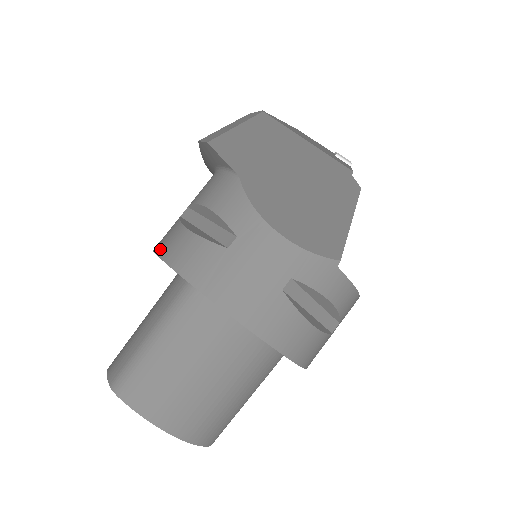
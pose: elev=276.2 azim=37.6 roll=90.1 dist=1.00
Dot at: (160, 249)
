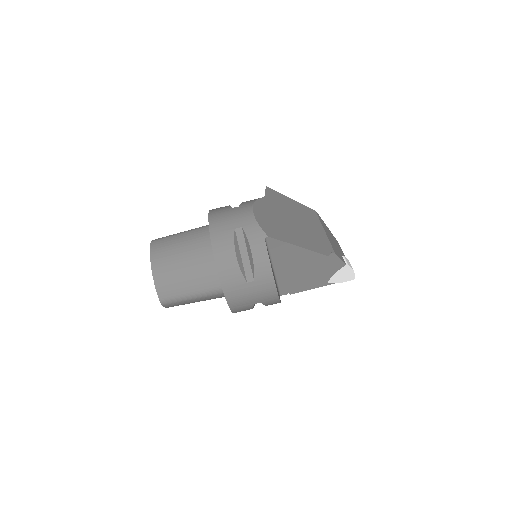
Dot at: occluded
